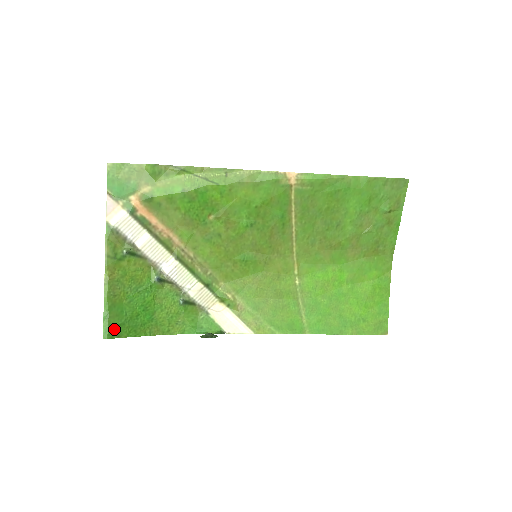
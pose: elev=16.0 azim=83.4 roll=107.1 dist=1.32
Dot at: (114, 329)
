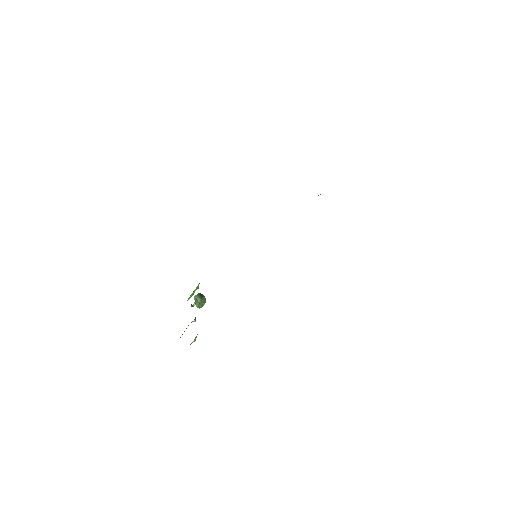
Dot at: occluded
